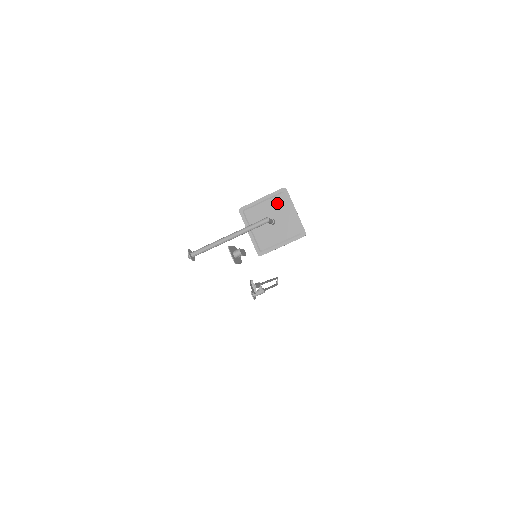
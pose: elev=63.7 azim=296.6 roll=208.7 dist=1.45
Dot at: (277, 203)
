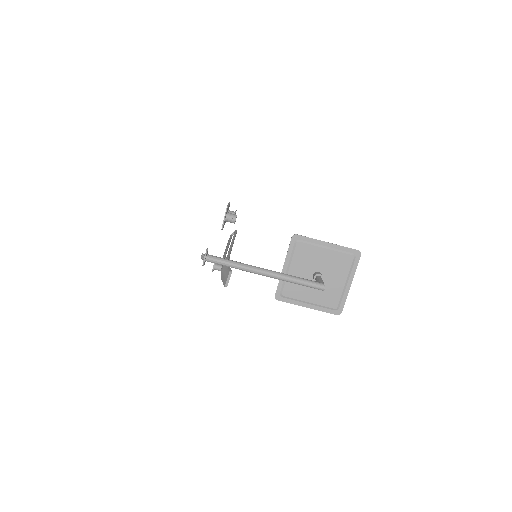
Dot at: (339, 261)
